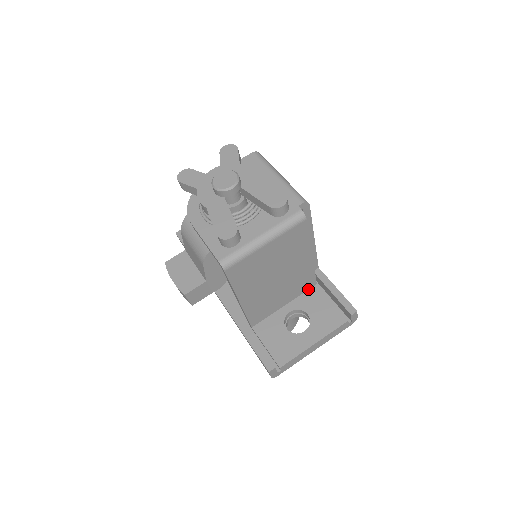
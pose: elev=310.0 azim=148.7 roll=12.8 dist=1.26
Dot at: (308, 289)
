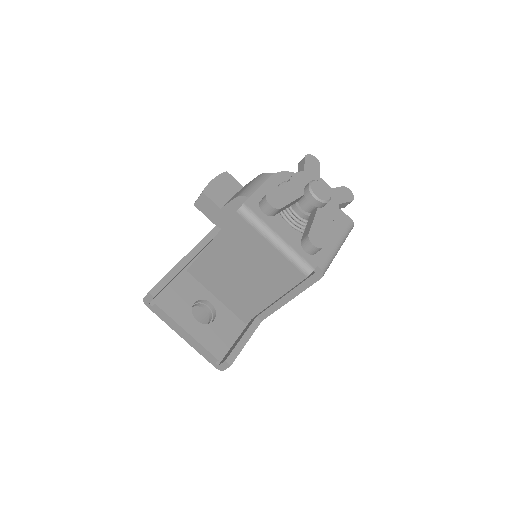
Dot at: (238, 316)
